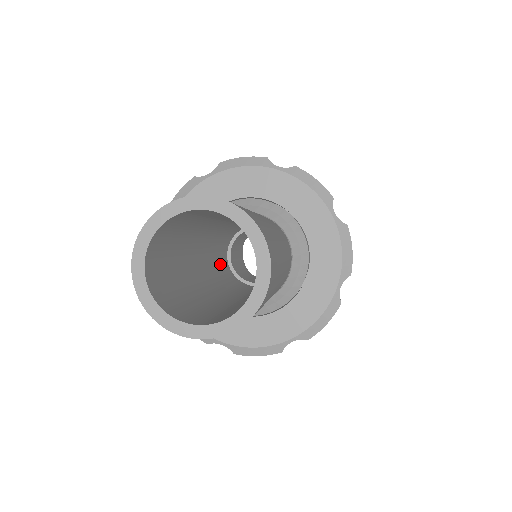
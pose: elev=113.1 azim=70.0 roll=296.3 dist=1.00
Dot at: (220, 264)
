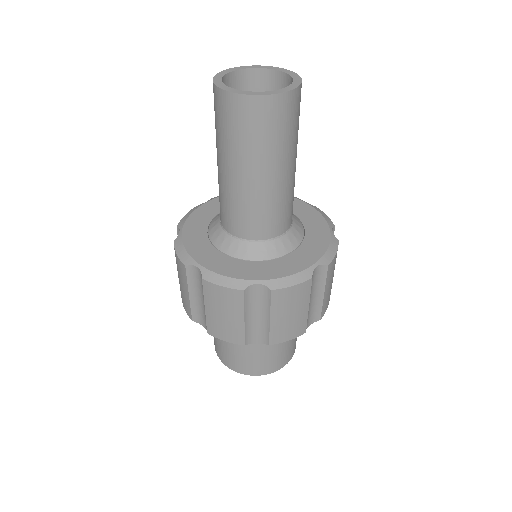
Dot at: occluded
